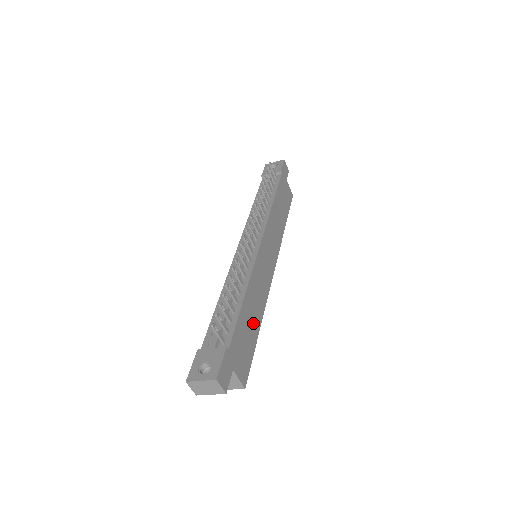
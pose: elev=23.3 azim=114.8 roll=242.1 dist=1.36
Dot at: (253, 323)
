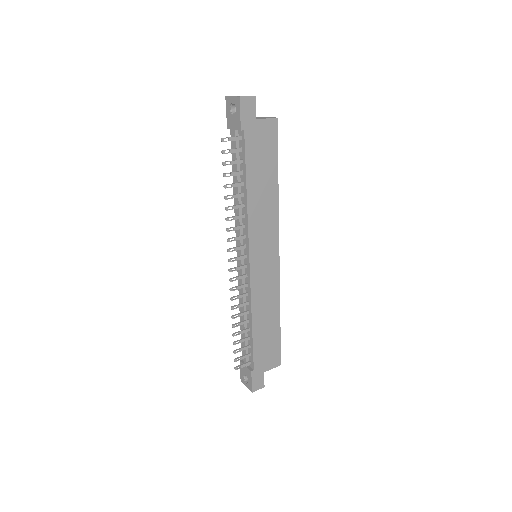
Dot at: (271, 326)
